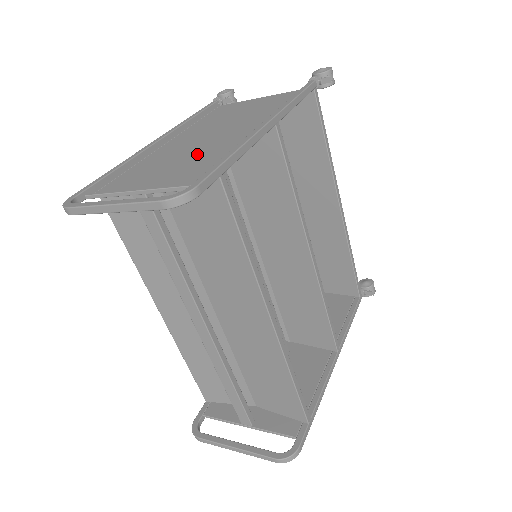
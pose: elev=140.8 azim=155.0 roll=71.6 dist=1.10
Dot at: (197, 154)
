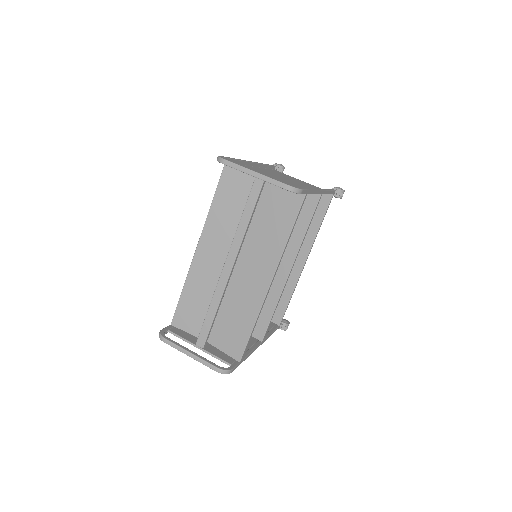
Dot at: (282, 181)
